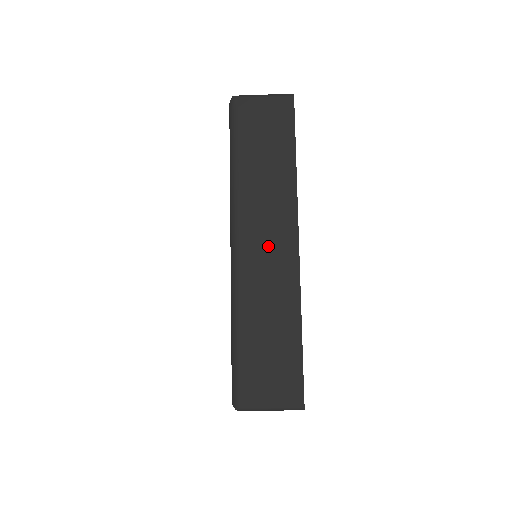
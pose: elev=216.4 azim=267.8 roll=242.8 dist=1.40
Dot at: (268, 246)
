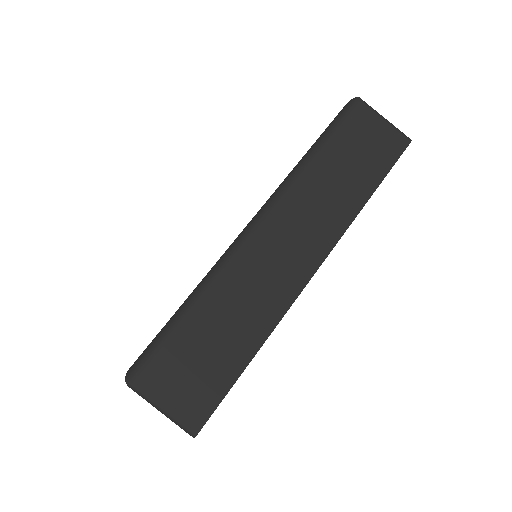
Dot at: (286, 250)
